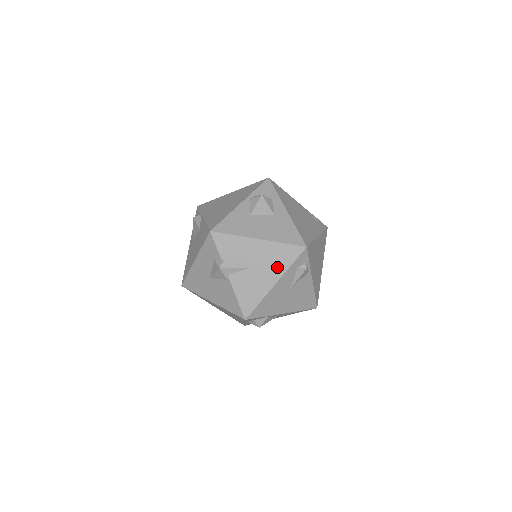
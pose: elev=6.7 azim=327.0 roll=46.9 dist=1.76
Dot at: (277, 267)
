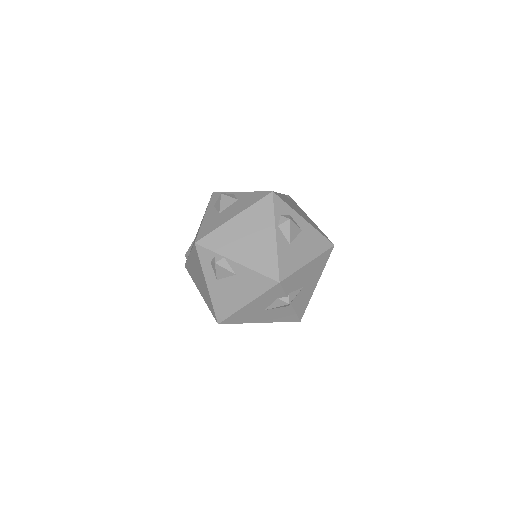
Dot at: (318, 272)
